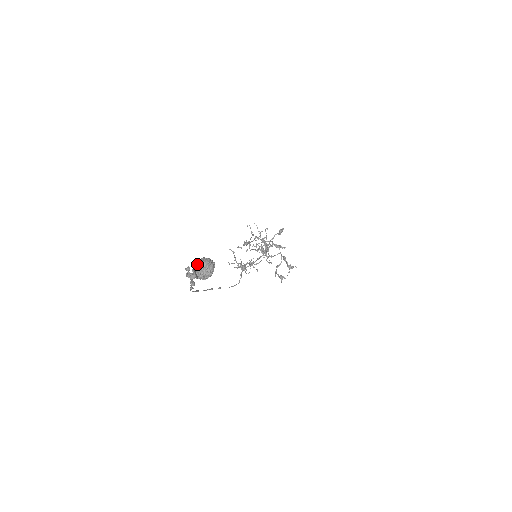
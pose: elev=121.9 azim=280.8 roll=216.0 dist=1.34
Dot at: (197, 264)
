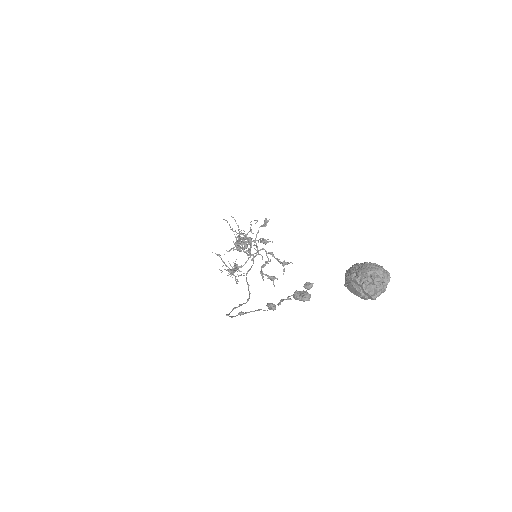
Dot at: (364, 275)
